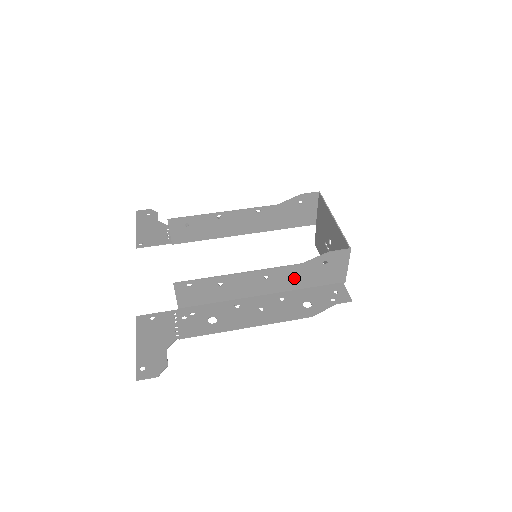
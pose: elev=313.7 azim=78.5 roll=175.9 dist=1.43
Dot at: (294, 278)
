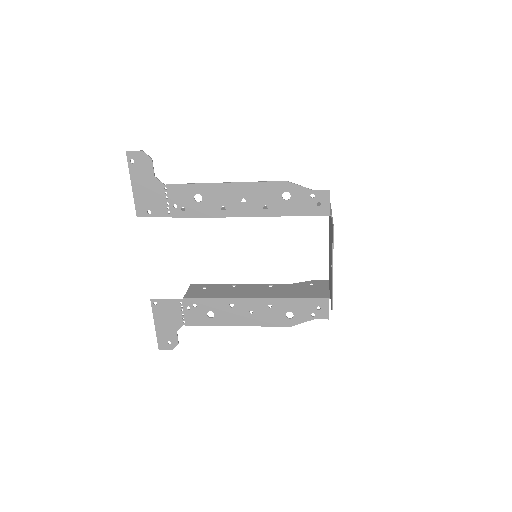
Dot at: occluded
